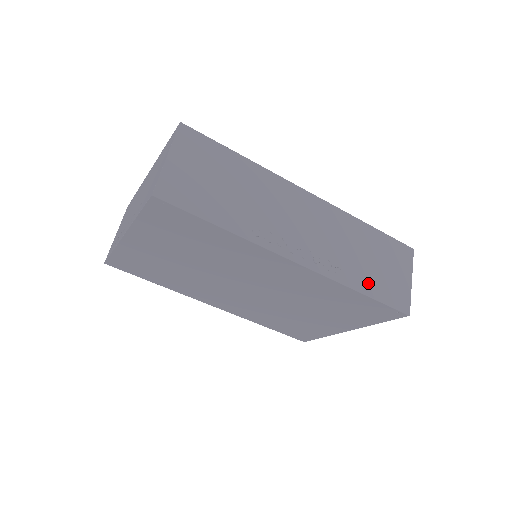
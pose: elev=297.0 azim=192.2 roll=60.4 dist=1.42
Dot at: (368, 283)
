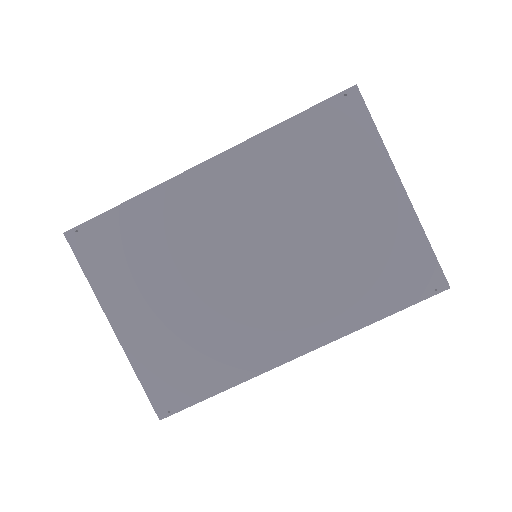
Dot at: occluded
